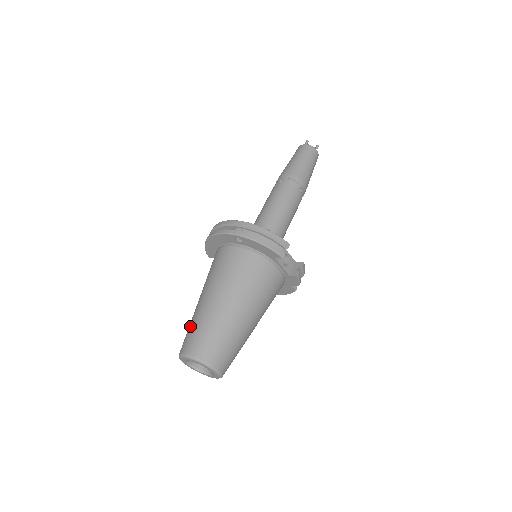
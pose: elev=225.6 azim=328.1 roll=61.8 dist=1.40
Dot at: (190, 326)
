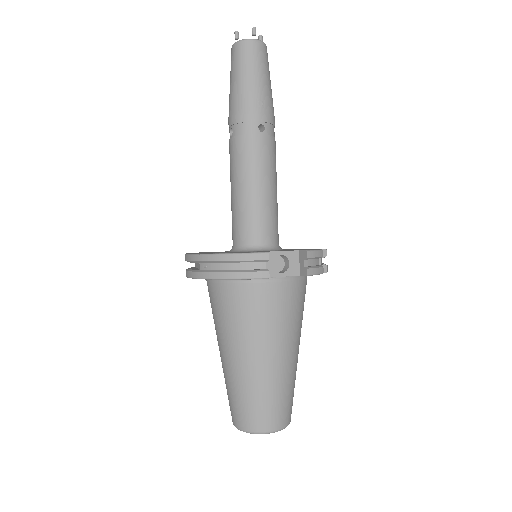
Dot at: (226, 388)
